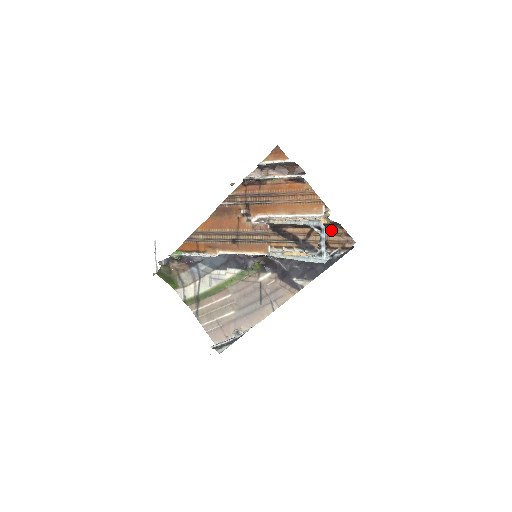
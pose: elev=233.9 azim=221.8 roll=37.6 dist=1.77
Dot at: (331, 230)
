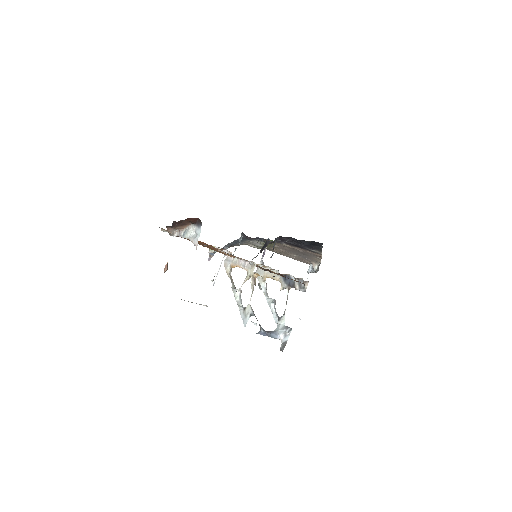
Dot at: (275, 273)
